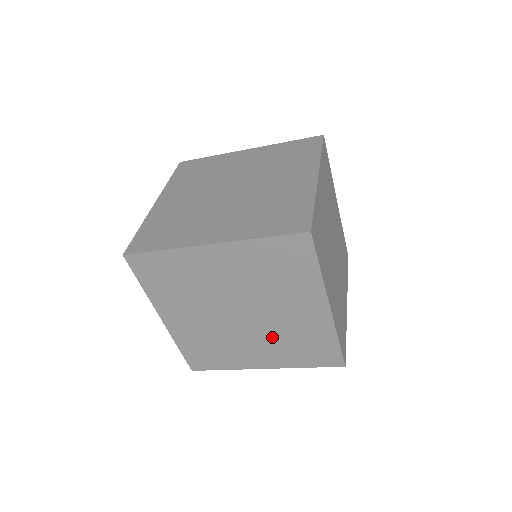
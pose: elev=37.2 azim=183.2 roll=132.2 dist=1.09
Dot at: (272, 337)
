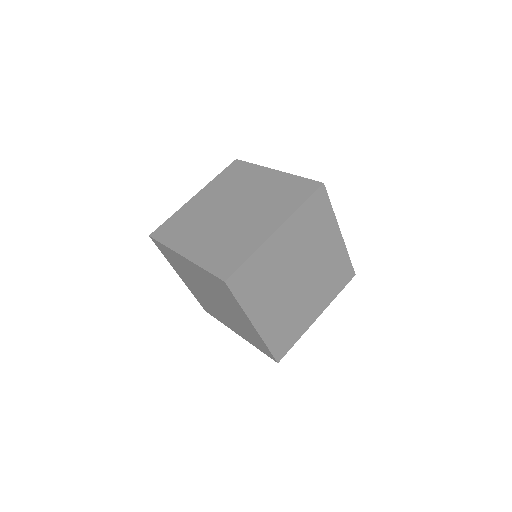
Dot at: (318, 283)
